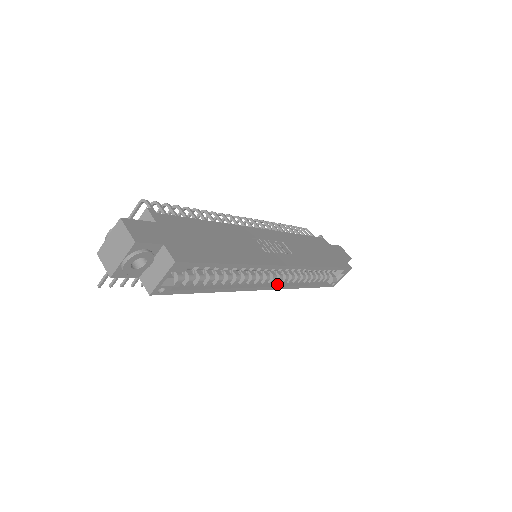
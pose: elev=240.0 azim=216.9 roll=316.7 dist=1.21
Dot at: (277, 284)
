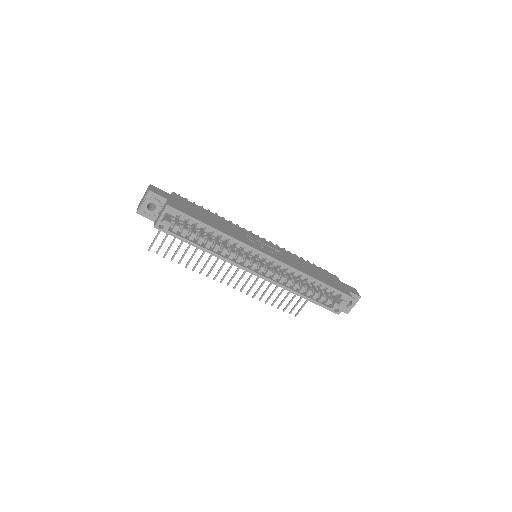
Dot at: (266, 276)
